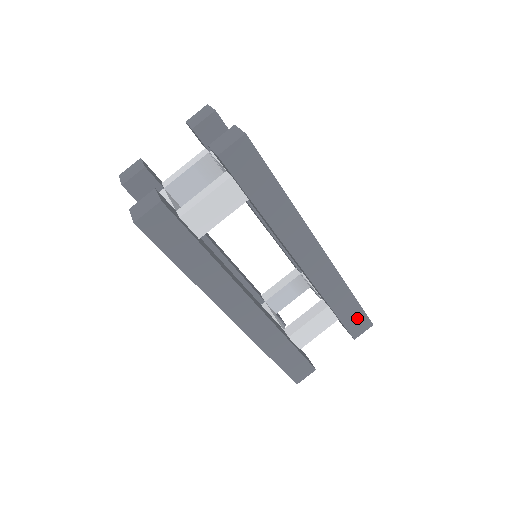
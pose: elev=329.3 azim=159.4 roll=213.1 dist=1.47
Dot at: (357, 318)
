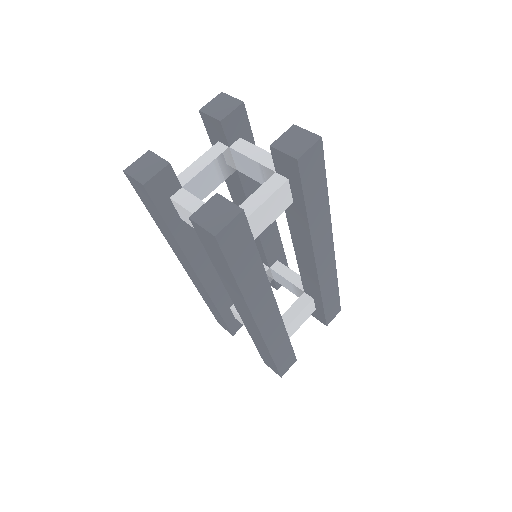
Dot at: (334, 306)
